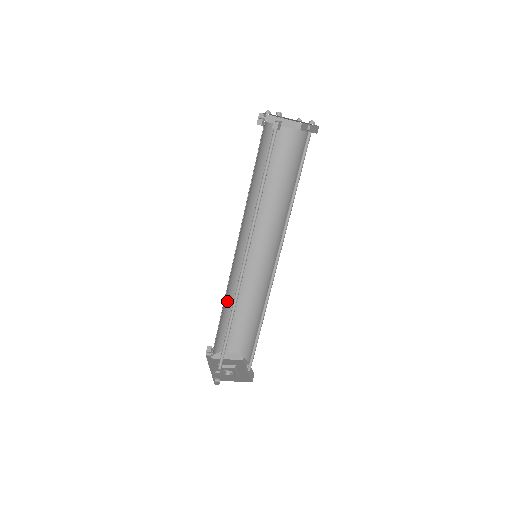
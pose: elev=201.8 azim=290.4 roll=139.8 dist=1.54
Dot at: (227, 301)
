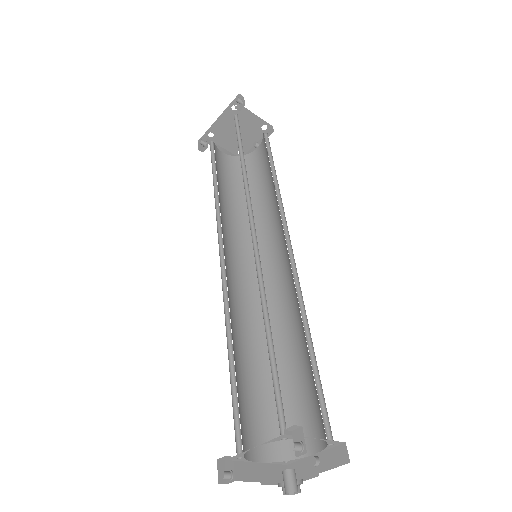
Dot at: occluded
